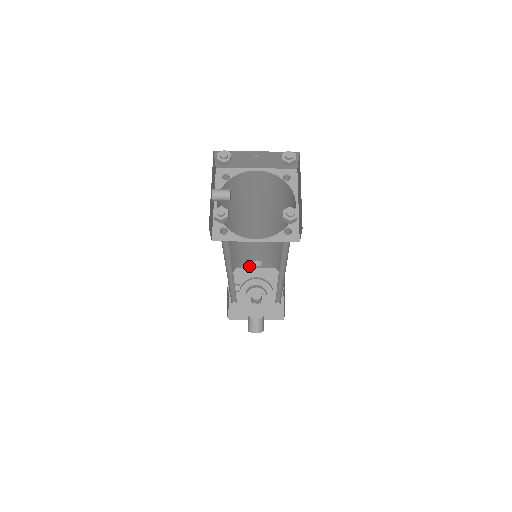
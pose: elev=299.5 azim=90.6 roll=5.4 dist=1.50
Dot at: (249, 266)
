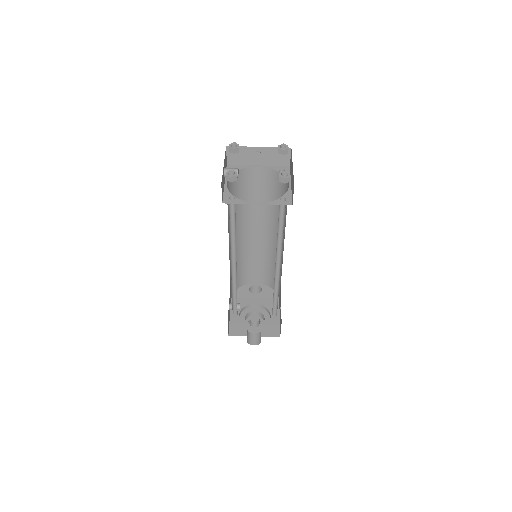
Dot at: (249, 294)
